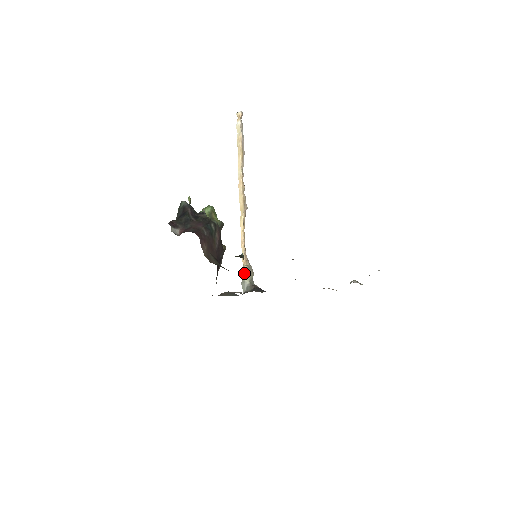
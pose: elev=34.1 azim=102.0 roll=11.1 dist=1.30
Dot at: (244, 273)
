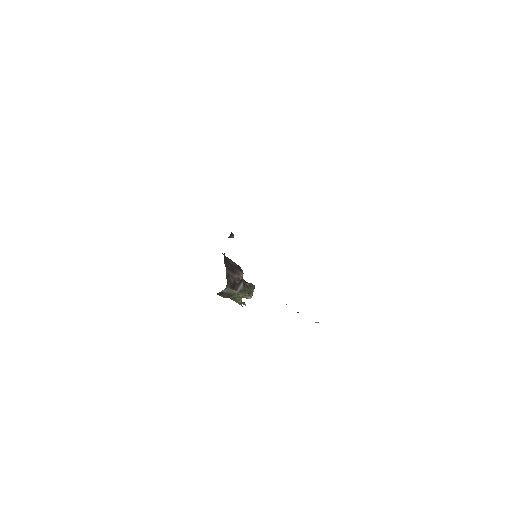
Dot at: occluded
